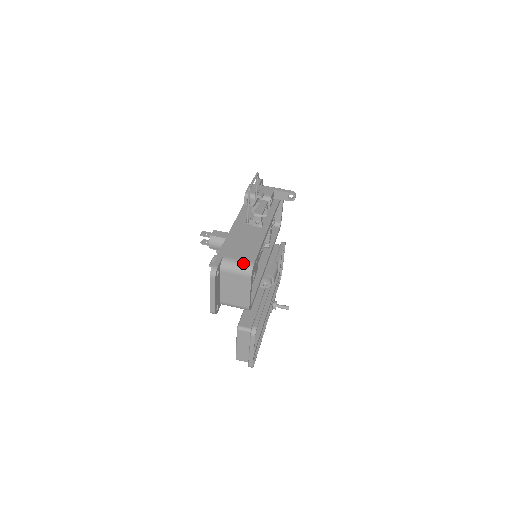
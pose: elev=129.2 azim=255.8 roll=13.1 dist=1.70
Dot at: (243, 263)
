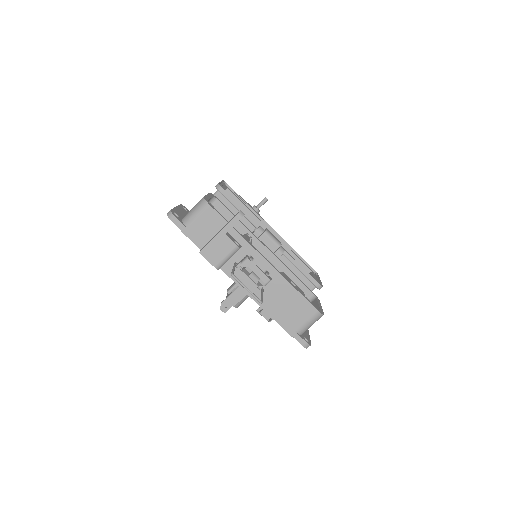
Dot at: (313, 320)
